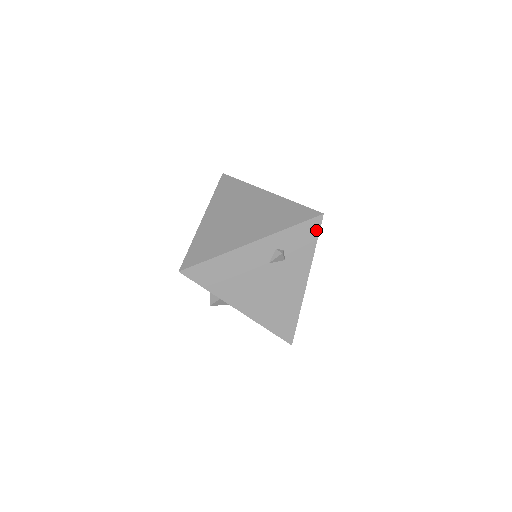
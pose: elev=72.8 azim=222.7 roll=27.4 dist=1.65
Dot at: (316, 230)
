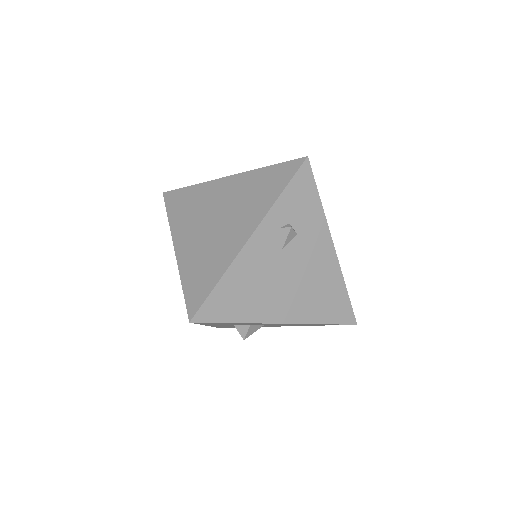
Dot at: (310, 180)
